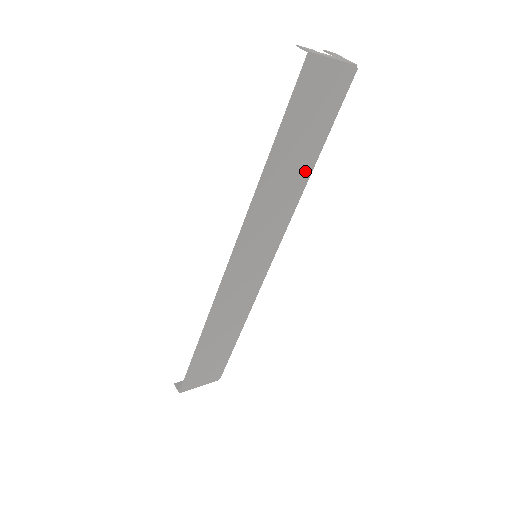
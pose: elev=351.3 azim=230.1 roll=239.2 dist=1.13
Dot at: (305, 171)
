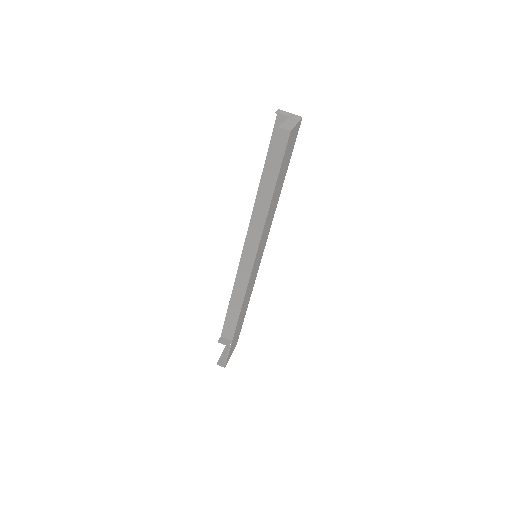
Dot at: (280, 191)
